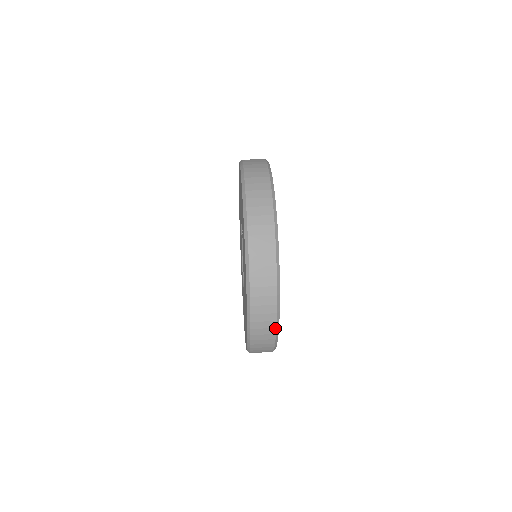
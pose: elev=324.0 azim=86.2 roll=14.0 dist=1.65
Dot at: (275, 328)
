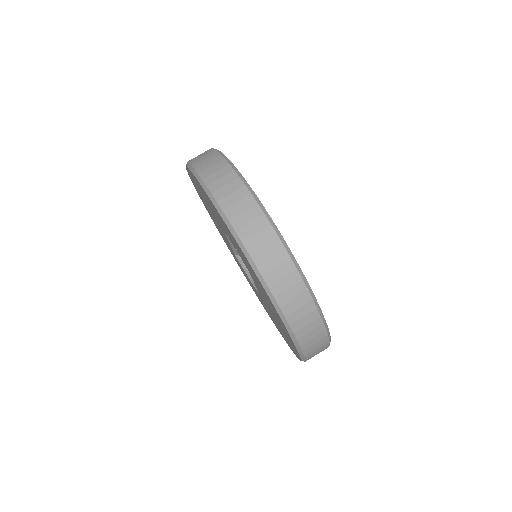
Dot at: (328, 340)
